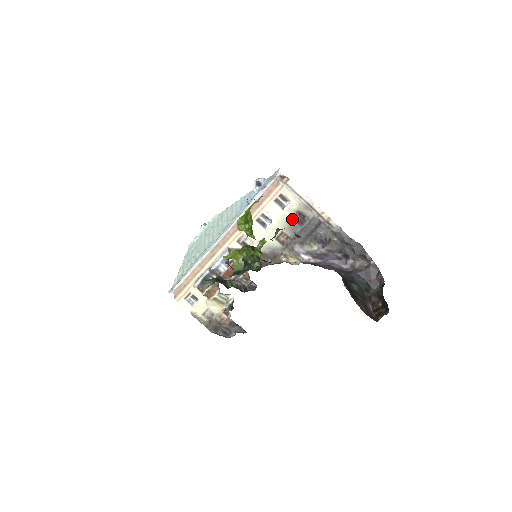
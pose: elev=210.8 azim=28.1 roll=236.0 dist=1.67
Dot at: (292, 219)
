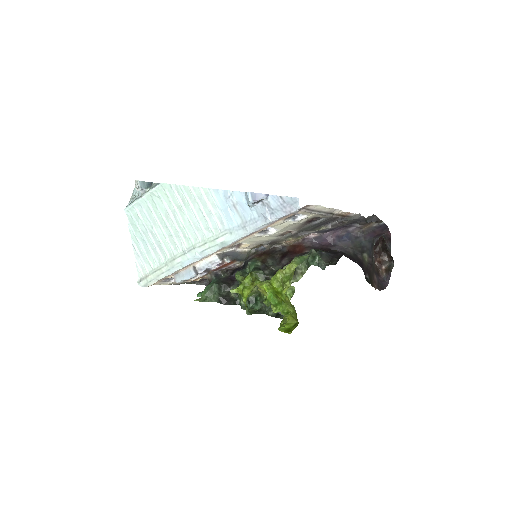
Dot at: (303, 223)
